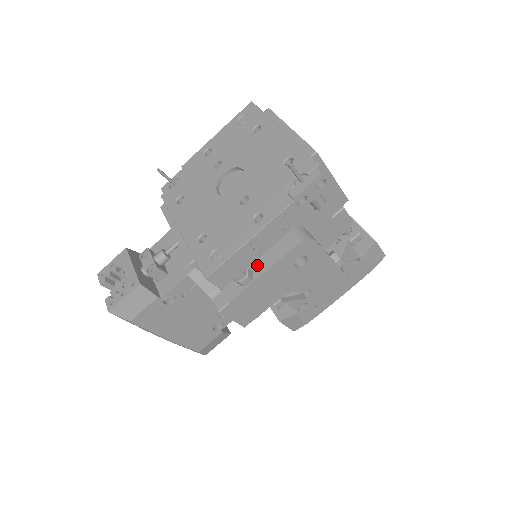
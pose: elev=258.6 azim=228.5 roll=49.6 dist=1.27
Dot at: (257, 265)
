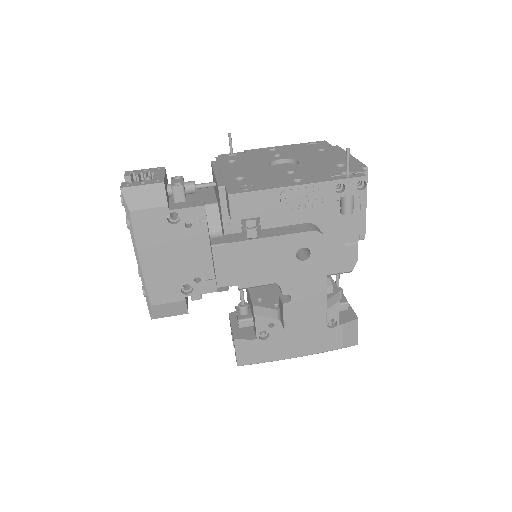
Dot at: (267, 231)
